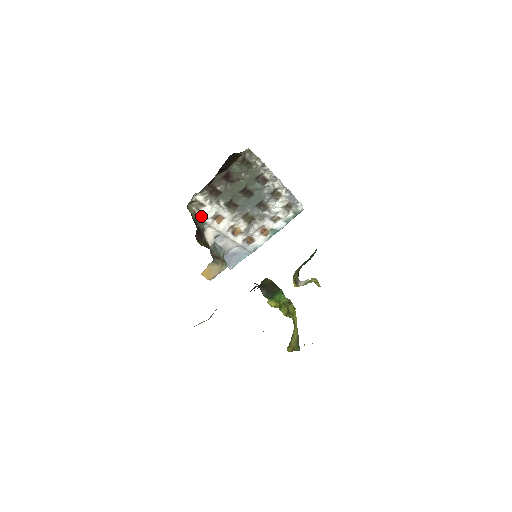
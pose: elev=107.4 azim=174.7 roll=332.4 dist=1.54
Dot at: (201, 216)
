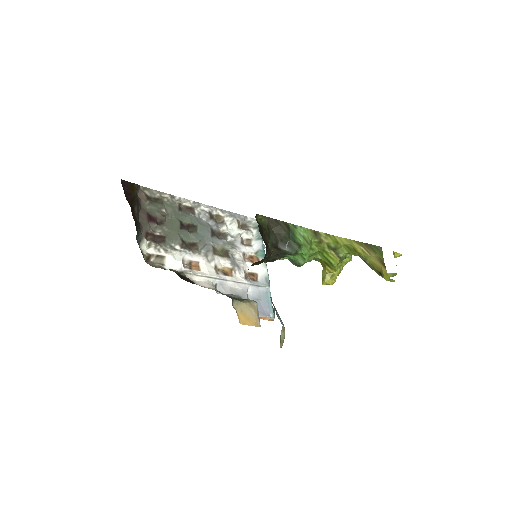
Dot at: (173, 270)
